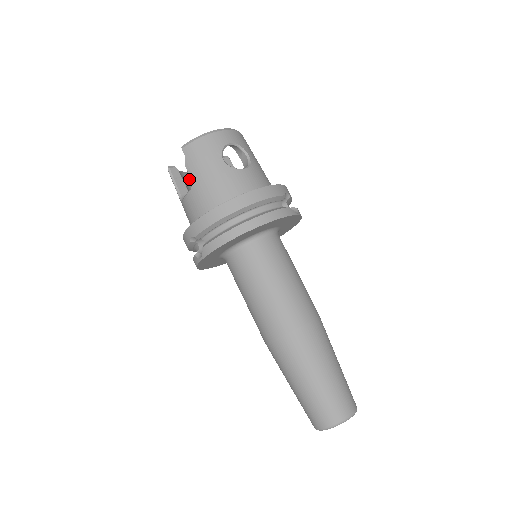
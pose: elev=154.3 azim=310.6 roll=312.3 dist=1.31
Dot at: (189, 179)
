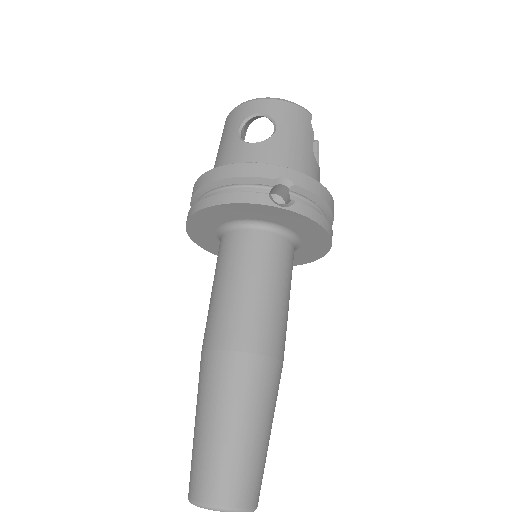
Dot at: occluded
